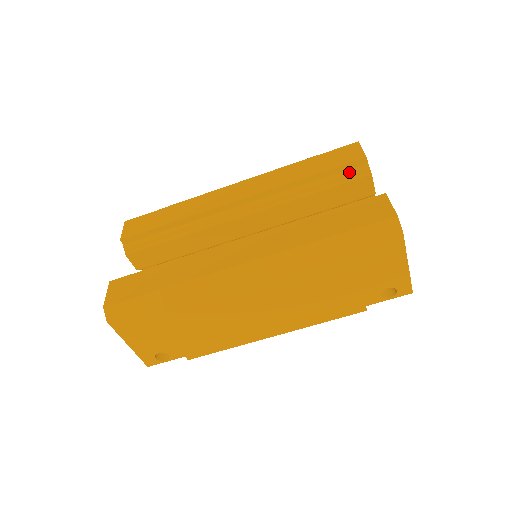
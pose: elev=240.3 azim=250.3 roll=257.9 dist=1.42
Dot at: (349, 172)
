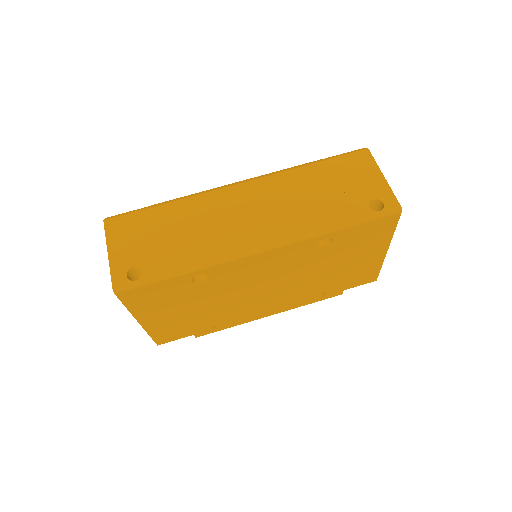
Dot at: occluded
